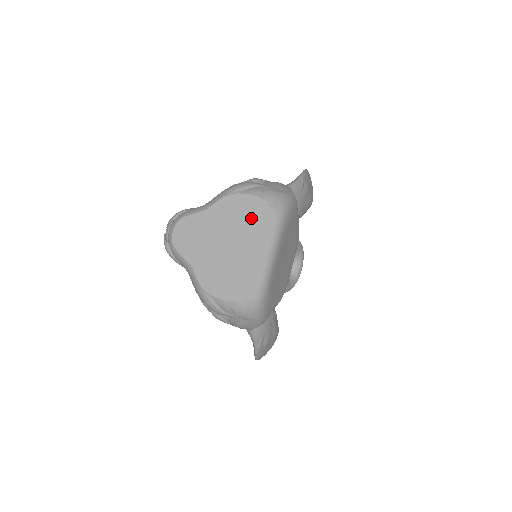
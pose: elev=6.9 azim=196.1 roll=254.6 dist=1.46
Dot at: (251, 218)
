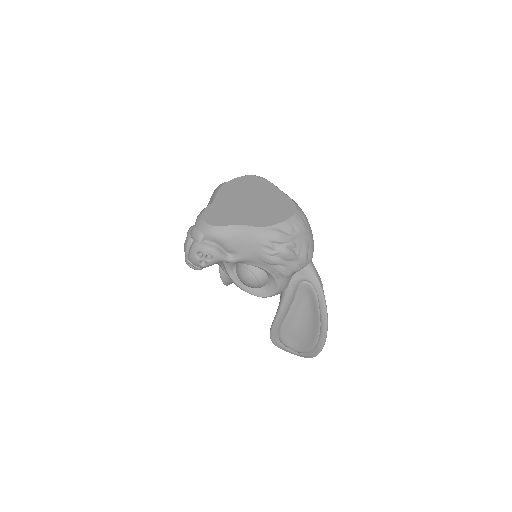
Dot at: (248, 185)
